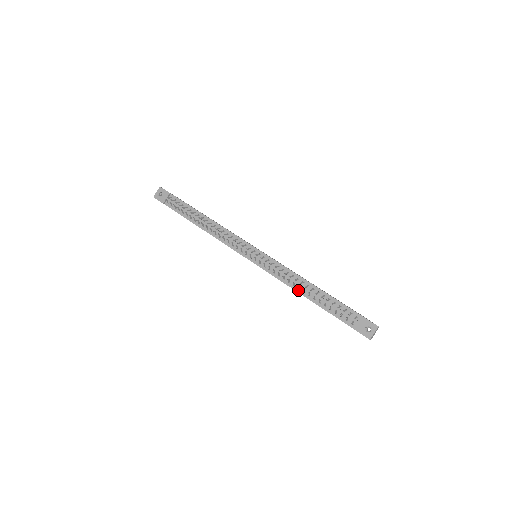
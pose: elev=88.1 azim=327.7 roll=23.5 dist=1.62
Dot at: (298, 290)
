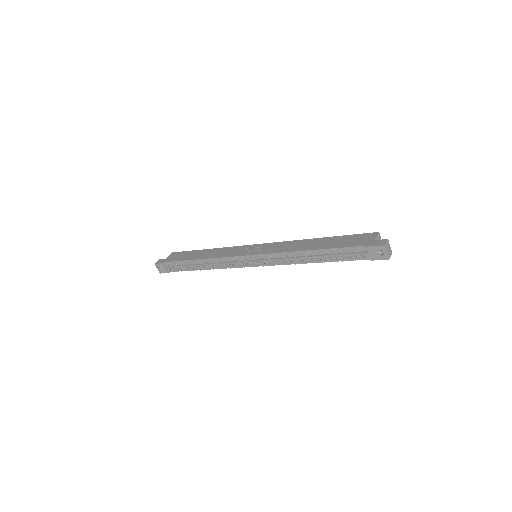
Dot at: (305, 262)
